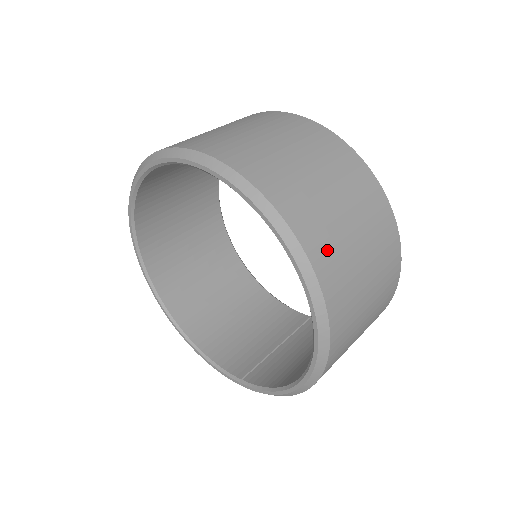
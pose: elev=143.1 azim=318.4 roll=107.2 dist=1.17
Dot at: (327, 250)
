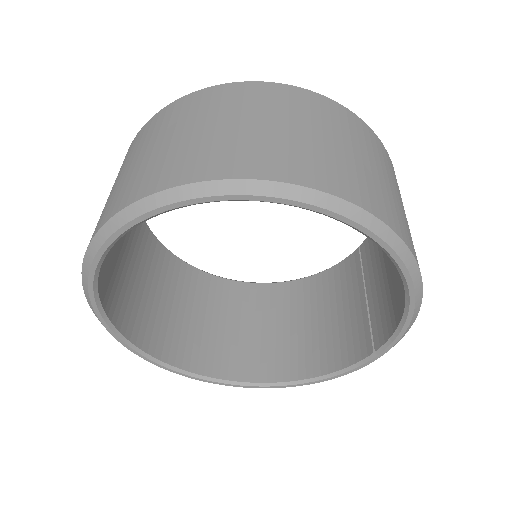
Dot at: (274, 159)
